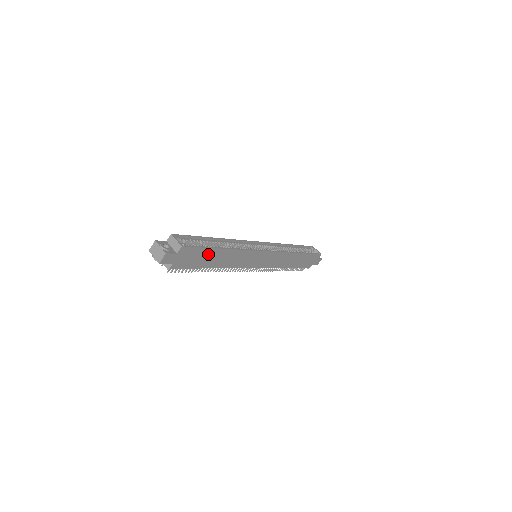
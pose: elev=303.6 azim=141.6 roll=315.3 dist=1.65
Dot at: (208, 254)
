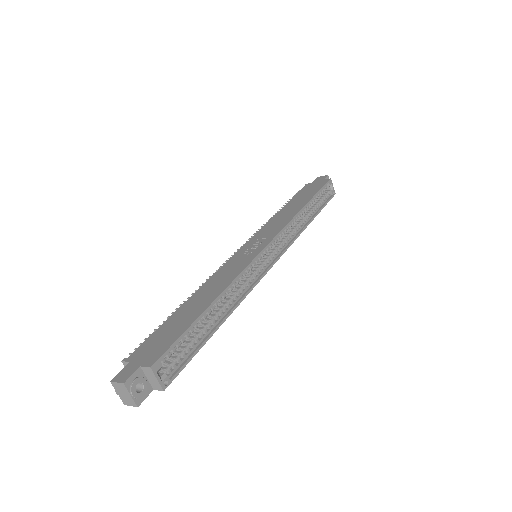
Dot at: occluded
